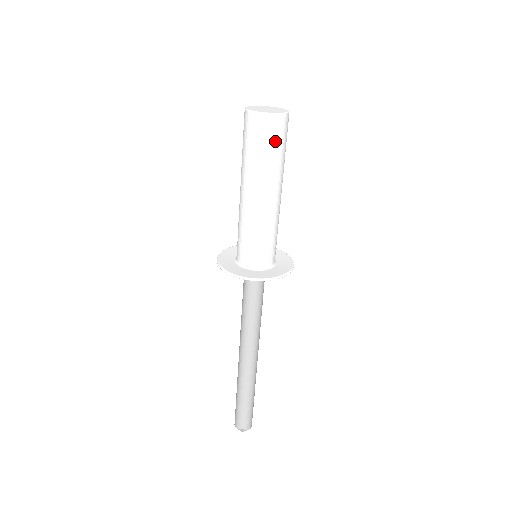
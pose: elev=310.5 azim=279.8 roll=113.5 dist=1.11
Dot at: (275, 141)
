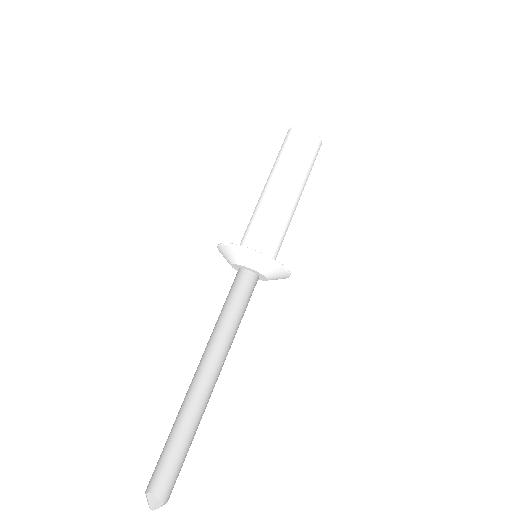
Dot at: (305, 149)
